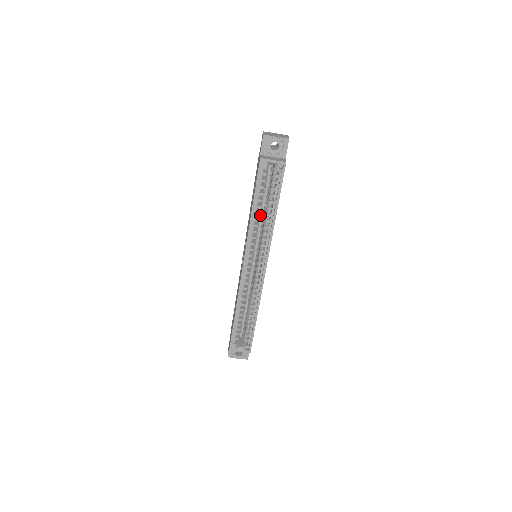
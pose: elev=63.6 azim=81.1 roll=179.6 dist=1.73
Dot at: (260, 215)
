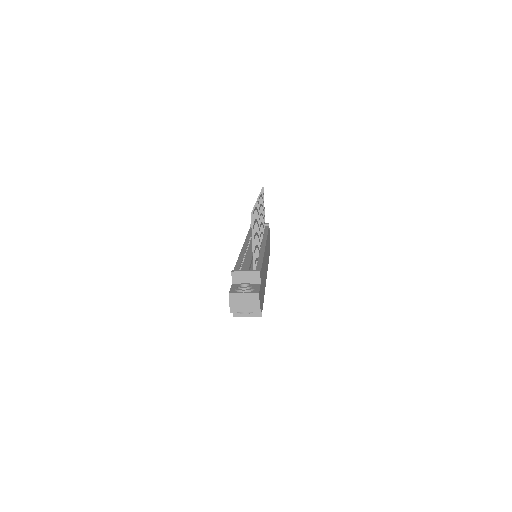
Dot at: occluded
